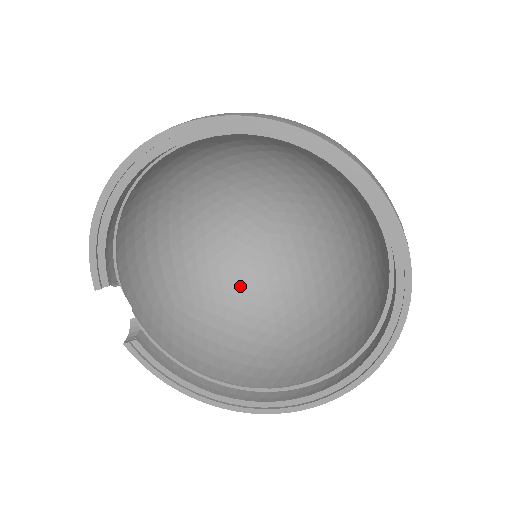
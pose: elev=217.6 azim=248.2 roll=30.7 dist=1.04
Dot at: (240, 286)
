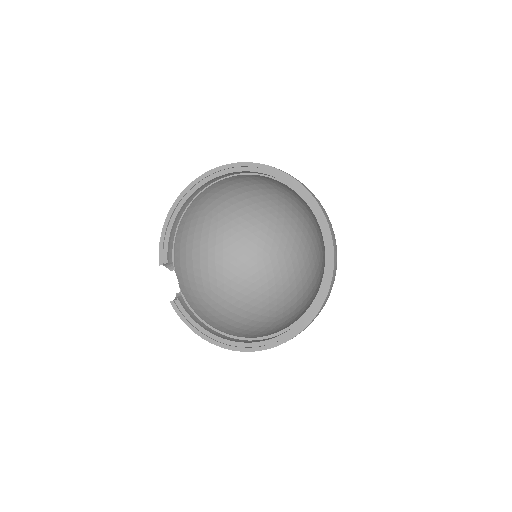
Dot at: (250, 289)
